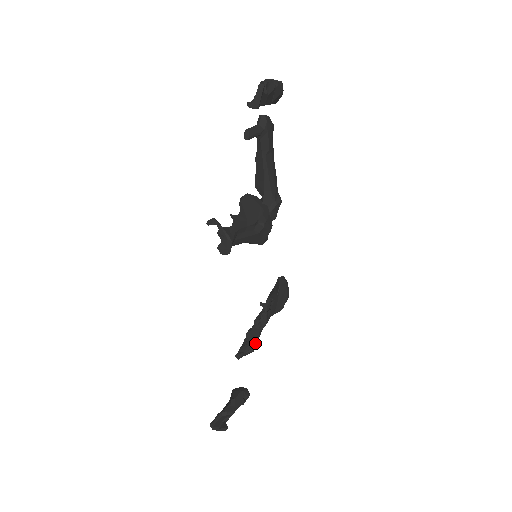
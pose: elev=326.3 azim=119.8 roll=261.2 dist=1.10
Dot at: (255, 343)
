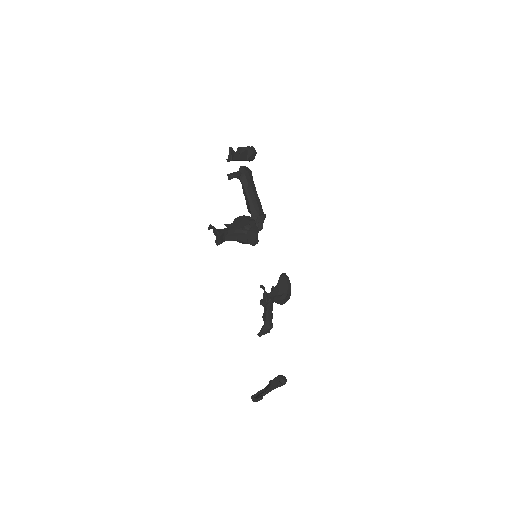
Dot at: (269, 323)
